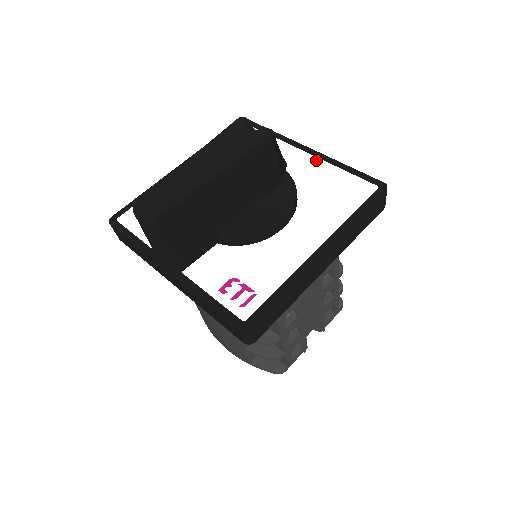
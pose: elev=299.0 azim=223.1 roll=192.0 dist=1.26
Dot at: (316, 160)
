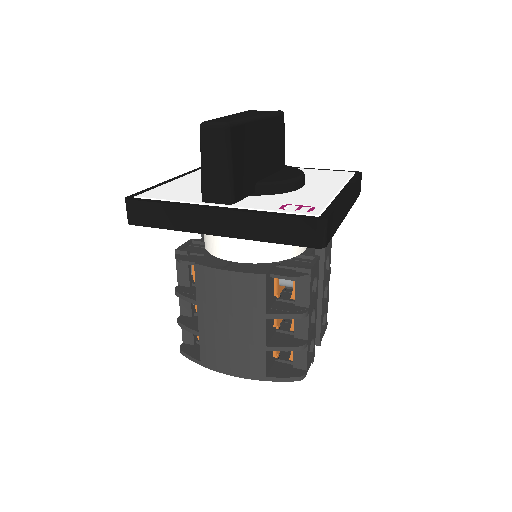
Dot at: occluded
